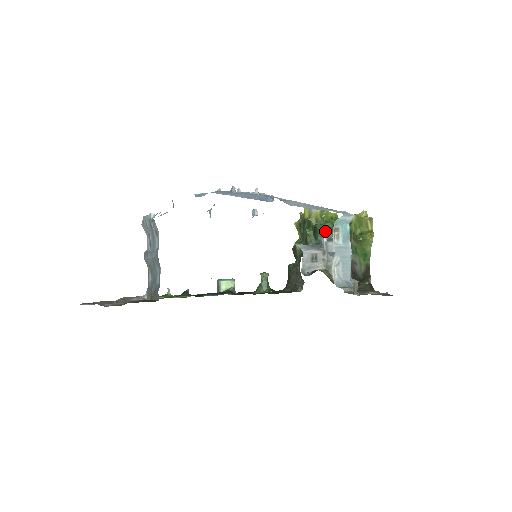
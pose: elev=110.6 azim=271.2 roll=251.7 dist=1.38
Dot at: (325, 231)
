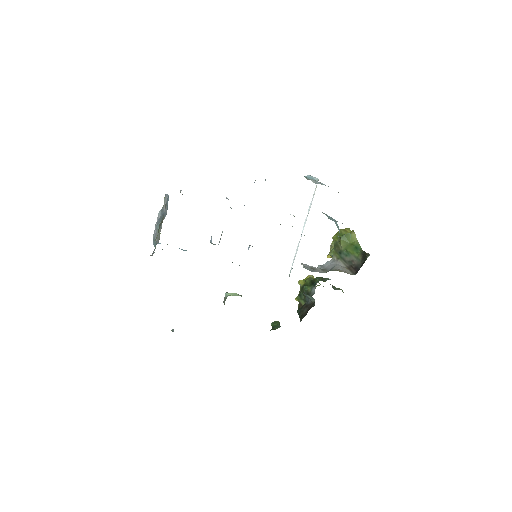
Dot at: (321, 278)
